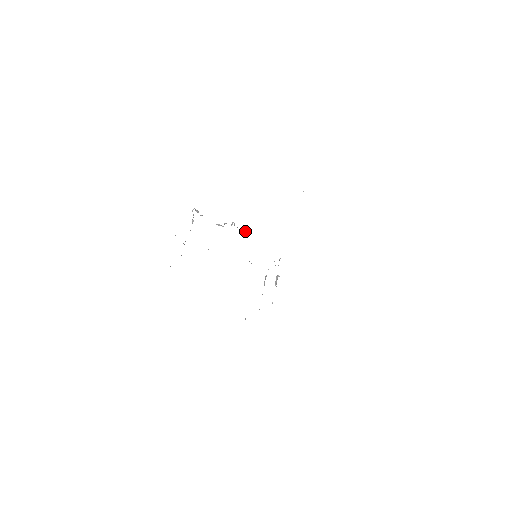
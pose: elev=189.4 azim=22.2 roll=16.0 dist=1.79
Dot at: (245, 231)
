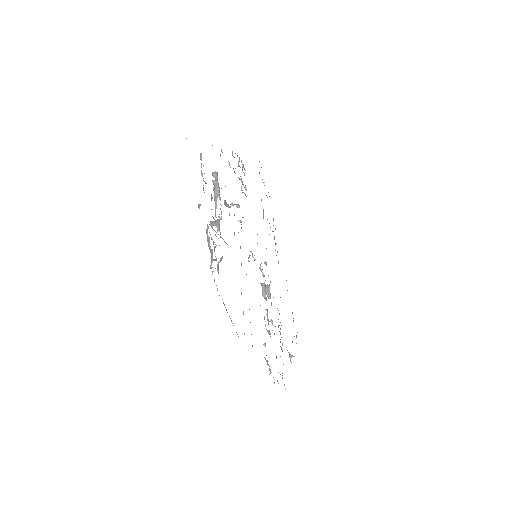
Dot at: occluded
